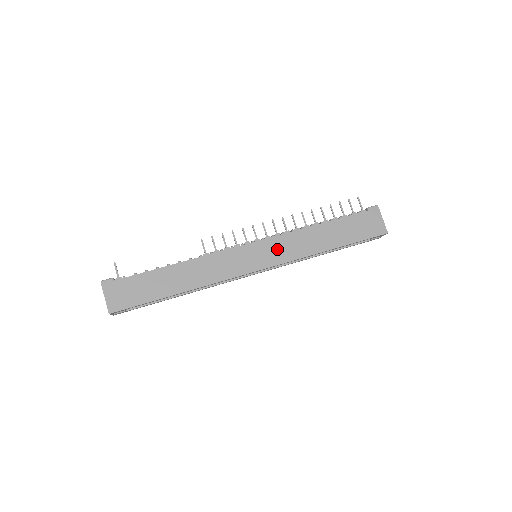
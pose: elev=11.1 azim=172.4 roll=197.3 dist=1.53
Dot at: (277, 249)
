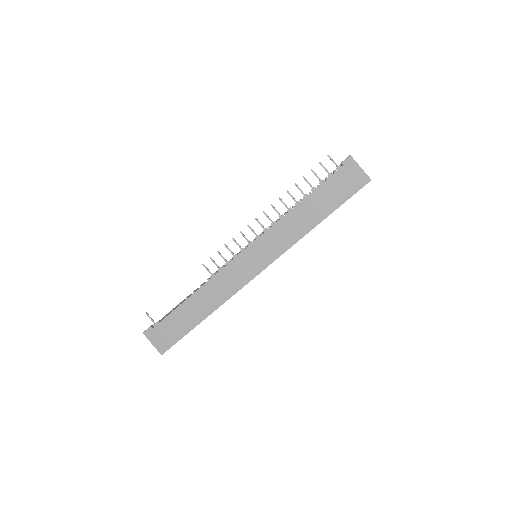
Dot at: (270, 245)
